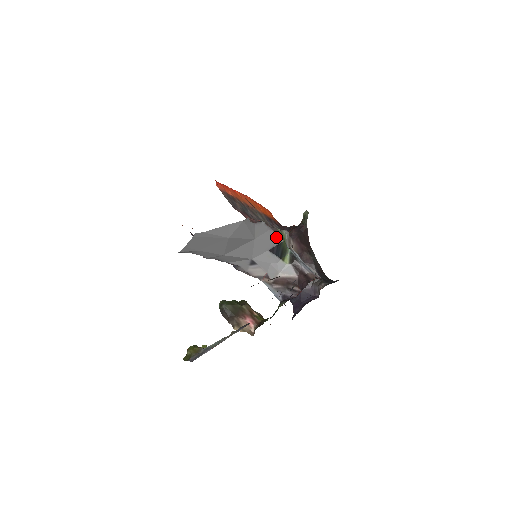
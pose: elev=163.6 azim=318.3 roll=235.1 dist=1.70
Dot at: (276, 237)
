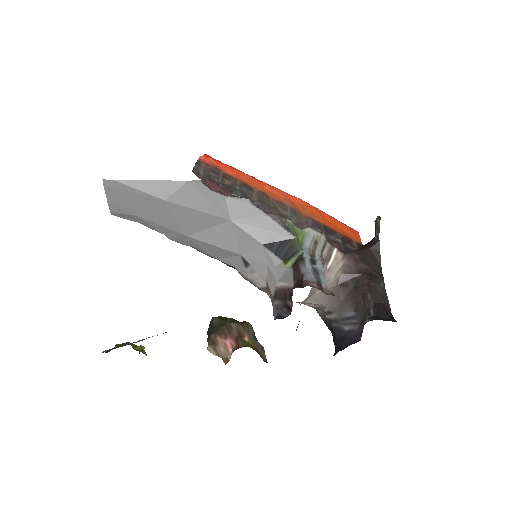
Dot at: (278, 229)
